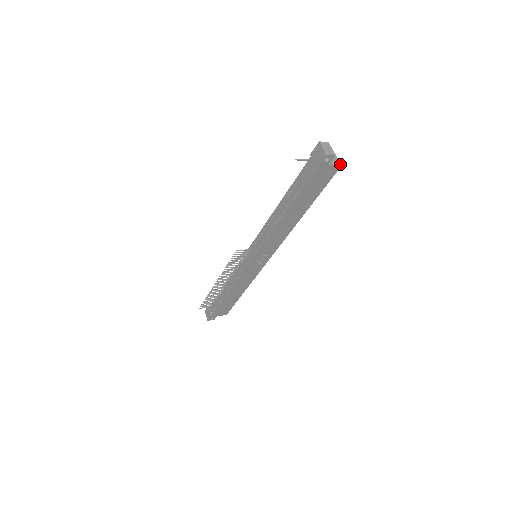
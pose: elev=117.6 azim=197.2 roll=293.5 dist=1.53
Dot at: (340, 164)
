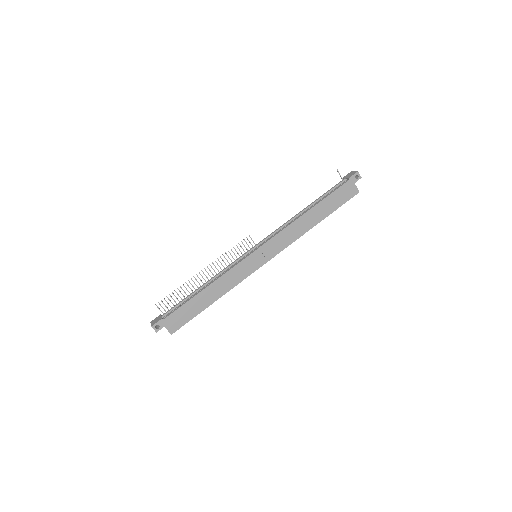
Dot at: occluded
